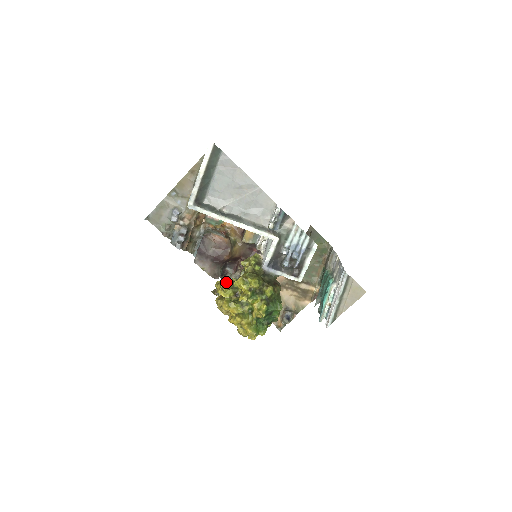
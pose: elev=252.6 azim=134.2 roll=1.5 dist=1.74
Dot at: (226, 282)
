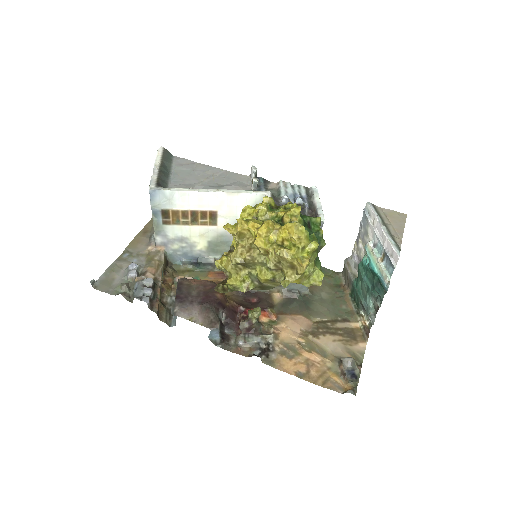
Dot at: occluded
